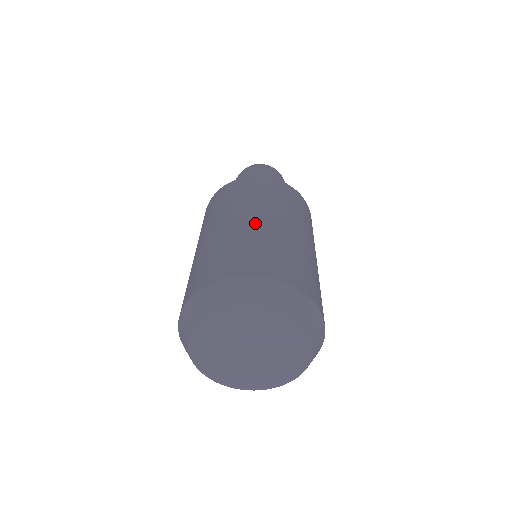
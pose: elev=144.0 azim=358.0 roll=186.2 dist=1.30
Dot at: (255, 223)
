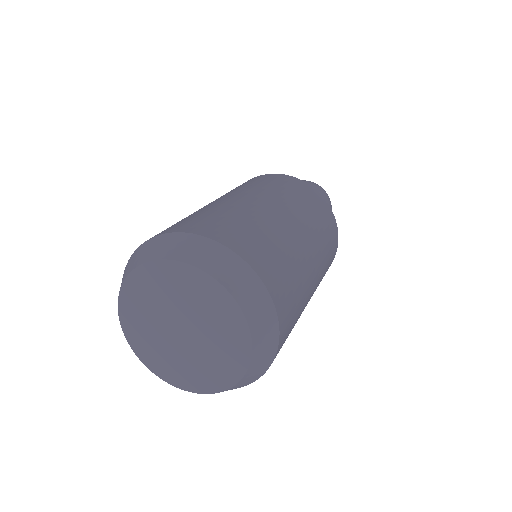
Dot at: (210, 204)
